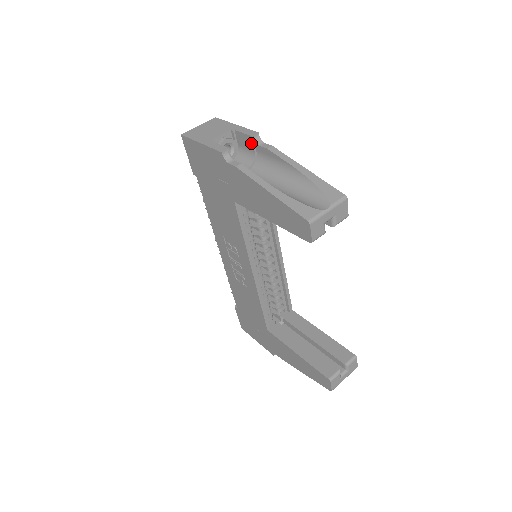
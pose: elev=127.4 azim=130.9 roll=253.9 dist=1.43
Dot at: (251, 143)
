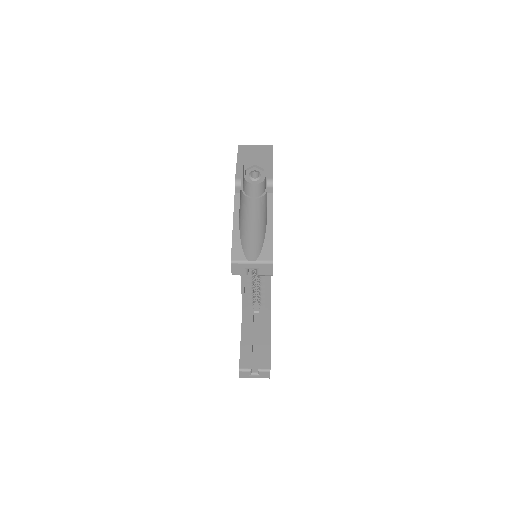
Dot at: occluded
